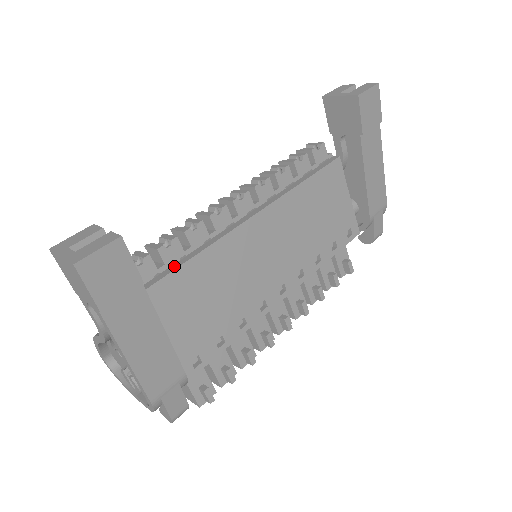
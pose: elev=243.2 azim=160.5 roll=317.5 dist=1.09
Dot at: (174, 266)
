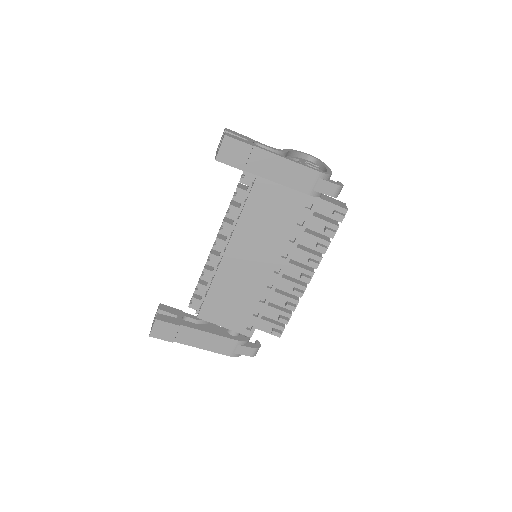
Dot at: (205, 296)
